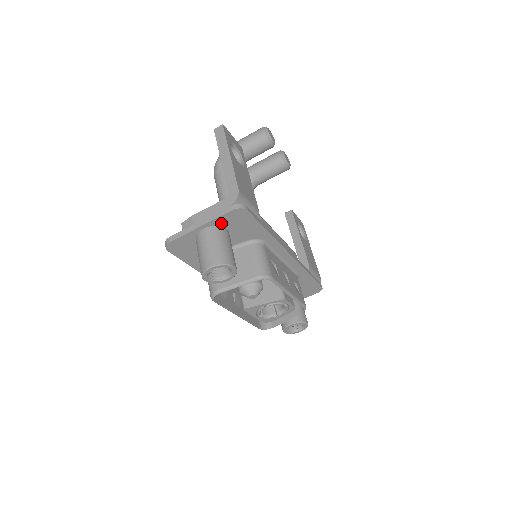
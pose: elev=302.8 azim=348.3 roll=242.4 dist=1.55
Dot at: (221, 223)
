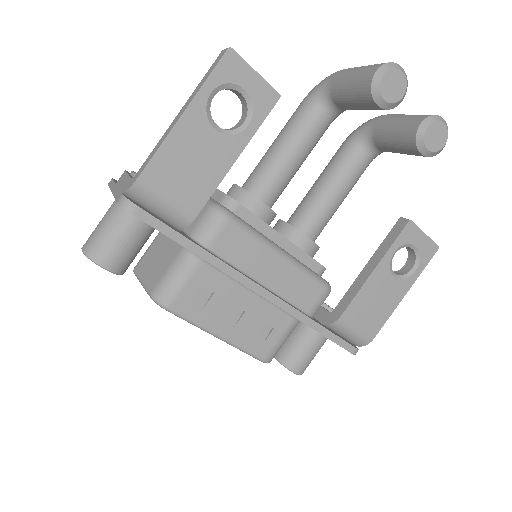
Dot at: occluded
